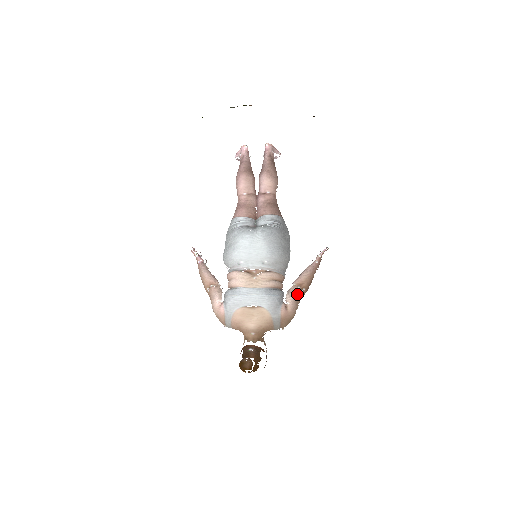
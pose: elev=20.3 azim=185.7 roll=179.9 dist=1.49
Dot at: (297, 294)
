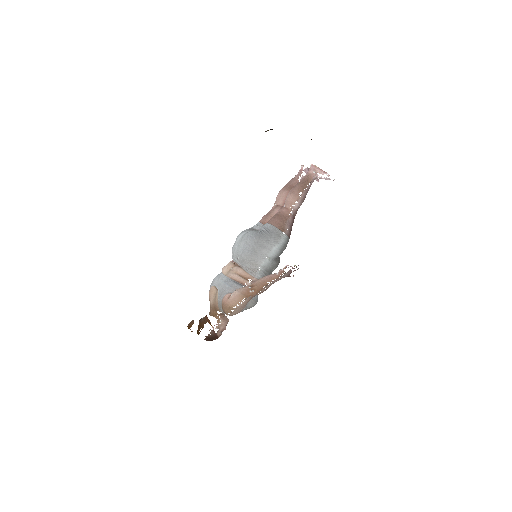
Dot at: (243, 291)
